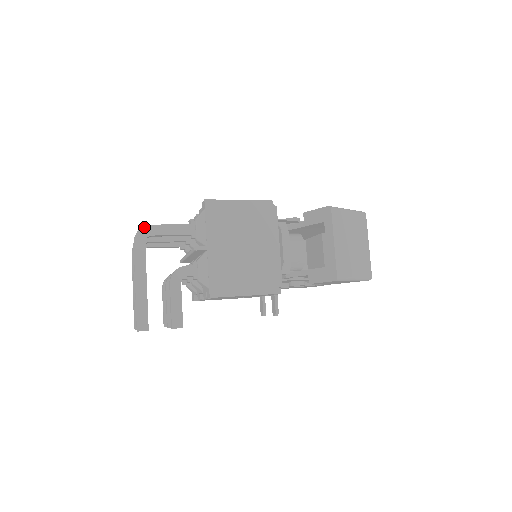
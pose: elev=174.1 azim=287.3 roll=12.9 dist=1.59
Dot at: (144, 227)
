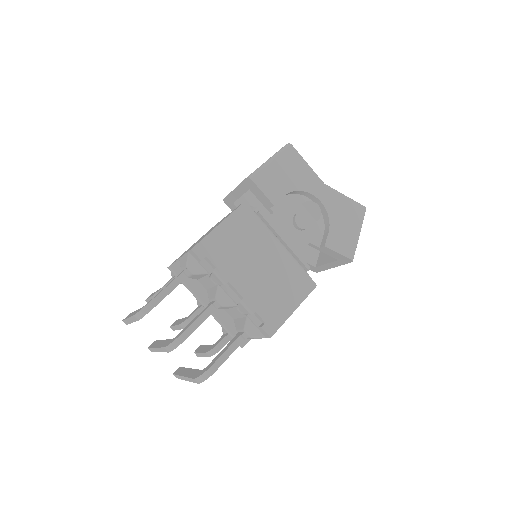
Dot at: occluded
